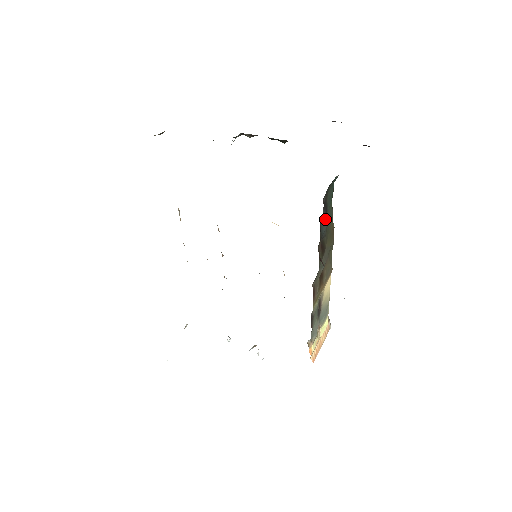
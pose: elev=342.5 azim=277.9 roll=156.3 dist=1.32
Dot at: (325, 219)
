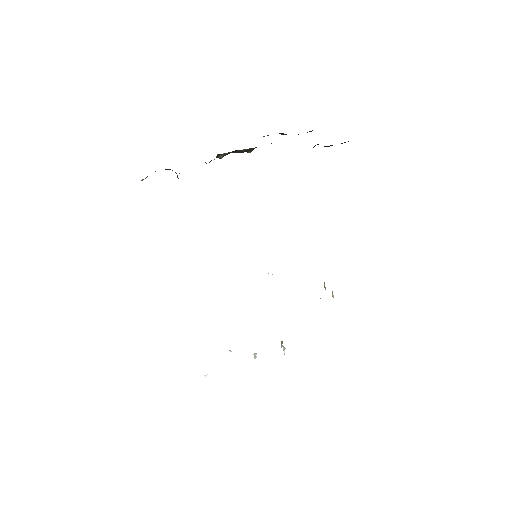
Dot at: occluded
